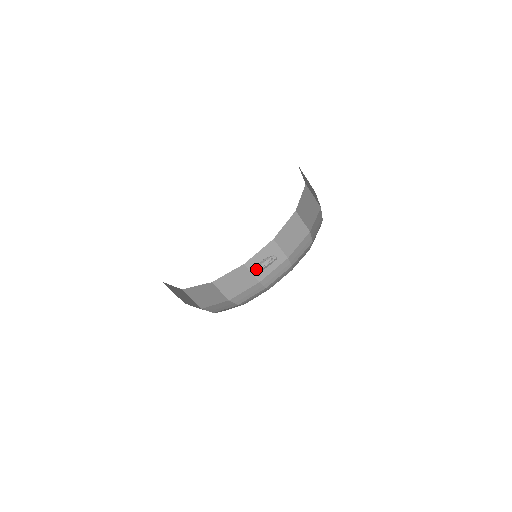
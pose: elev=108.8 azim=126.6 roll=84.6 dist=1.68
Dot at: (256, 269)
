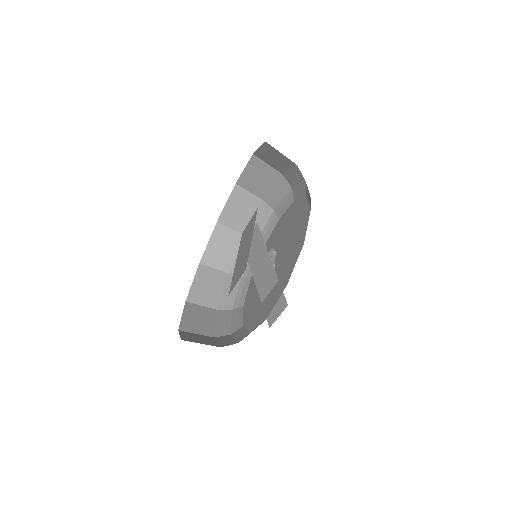
Dot at: occluded
